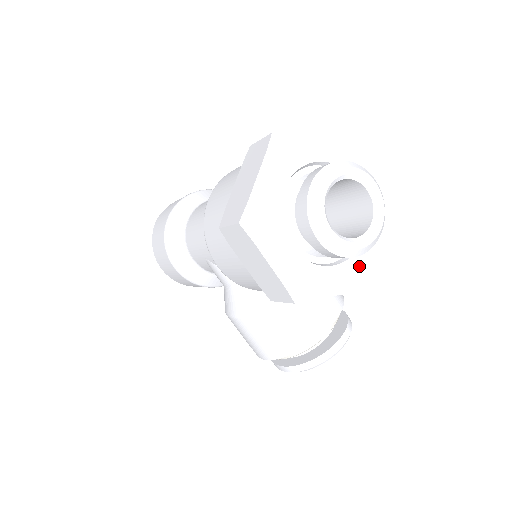
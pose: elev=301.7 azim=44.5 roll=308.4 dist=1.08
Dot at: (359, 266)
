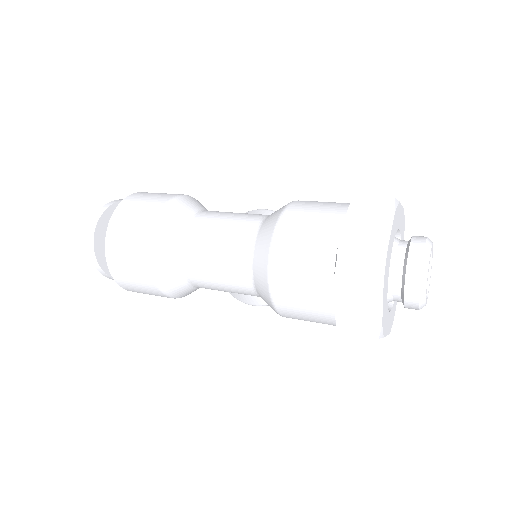
Dot at: occluded
